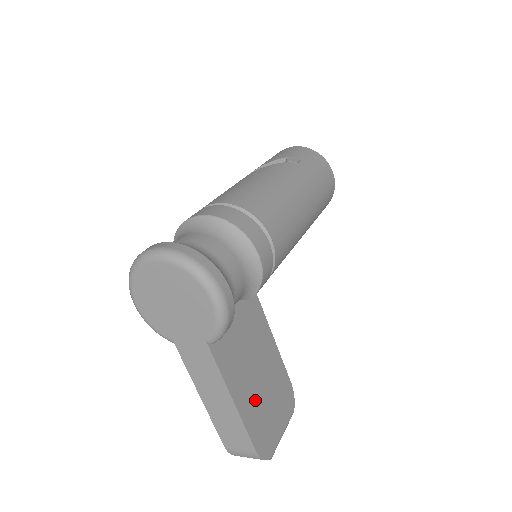
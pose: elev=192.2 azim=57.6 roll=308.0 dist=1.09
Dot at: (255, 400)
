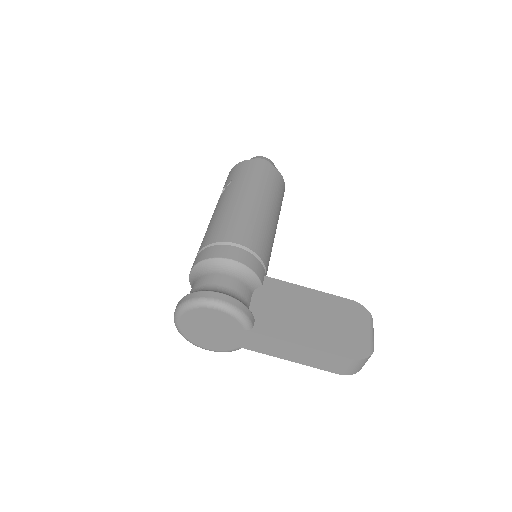
Dot at: (321, 332)
